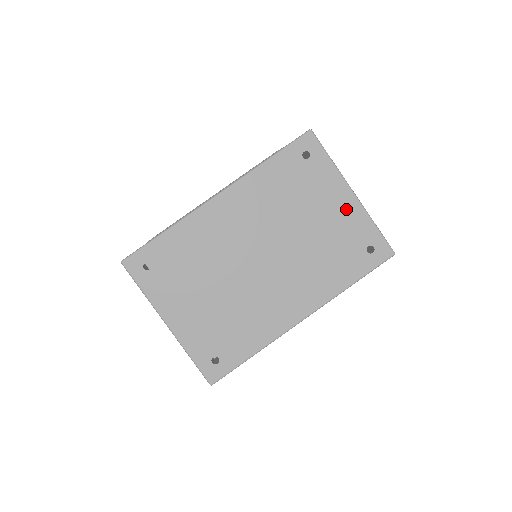
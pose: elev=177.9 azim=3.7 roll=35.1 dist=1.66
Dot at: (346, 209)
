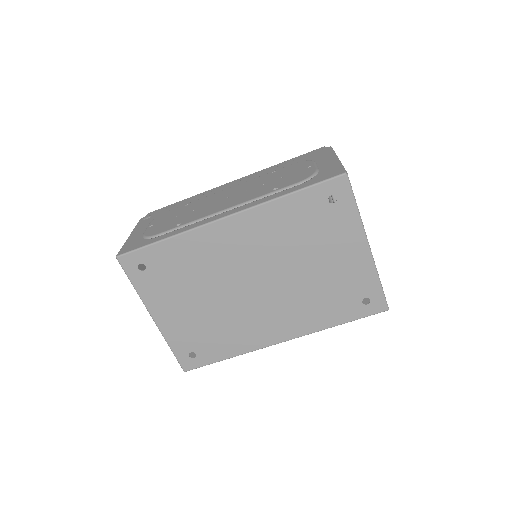
Dot at: (356, 261)
